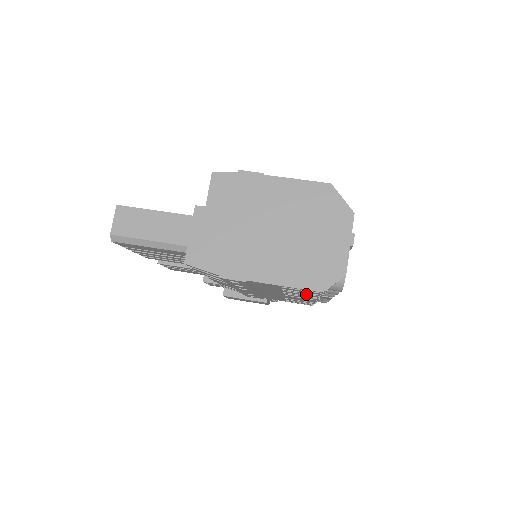
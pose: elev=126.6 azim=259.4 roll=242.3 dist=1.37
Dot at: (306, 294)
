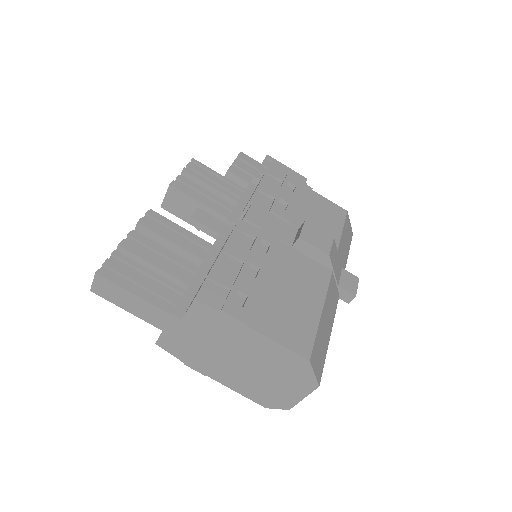
Dot at: occluded
